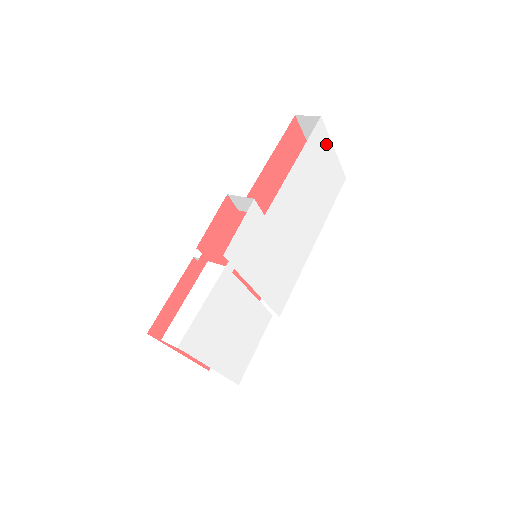
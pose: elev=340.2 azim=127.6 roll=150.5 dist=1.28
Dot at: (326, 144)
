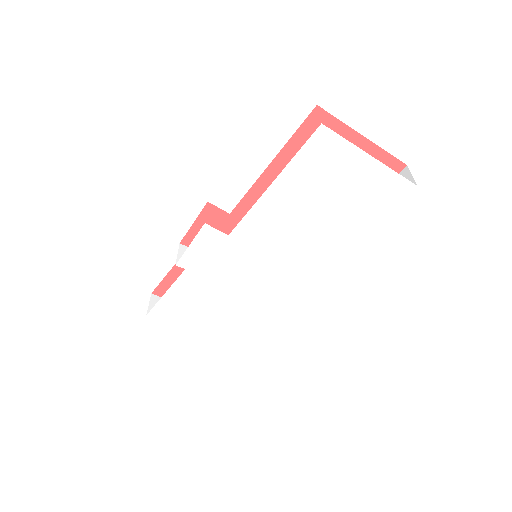
Dot at: (346, 153)
